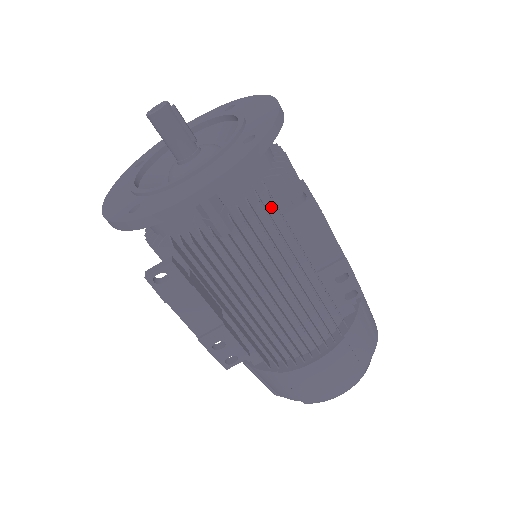
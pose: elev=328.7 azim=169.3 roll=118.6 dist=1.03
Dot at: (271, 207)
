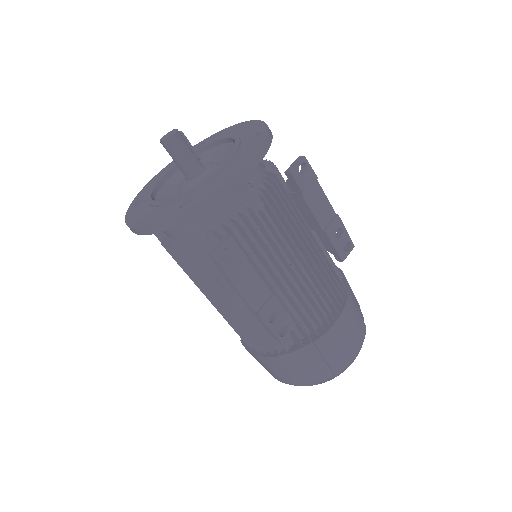
Dot at: occluded
